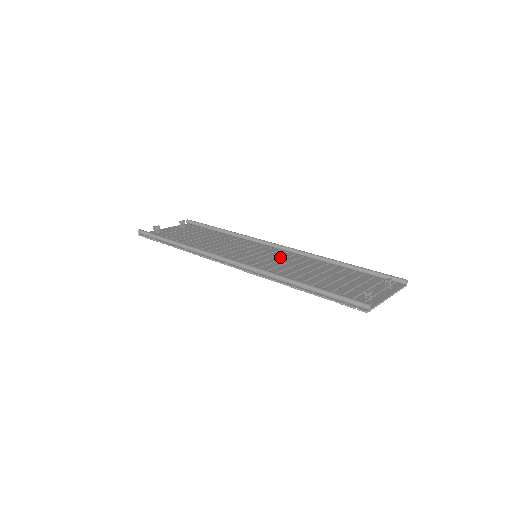
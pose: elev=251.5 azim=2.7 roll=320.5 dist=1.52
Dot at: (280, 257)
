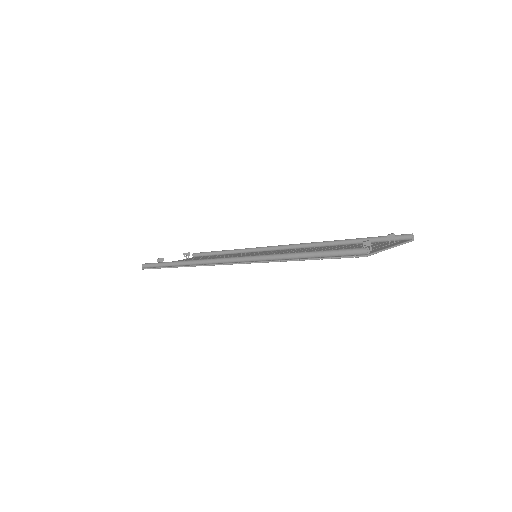
Dot at: (281, 252)
